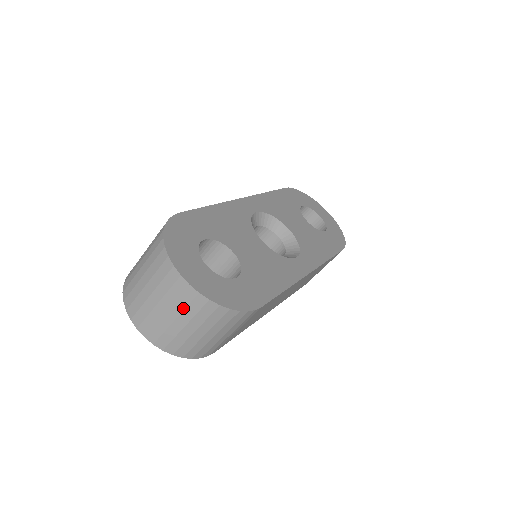
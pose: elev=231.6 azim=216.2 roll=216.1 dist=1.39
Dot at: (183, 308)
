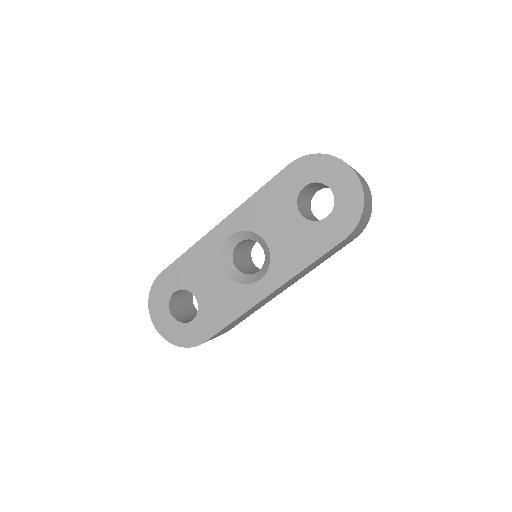
Dot at: occluded
